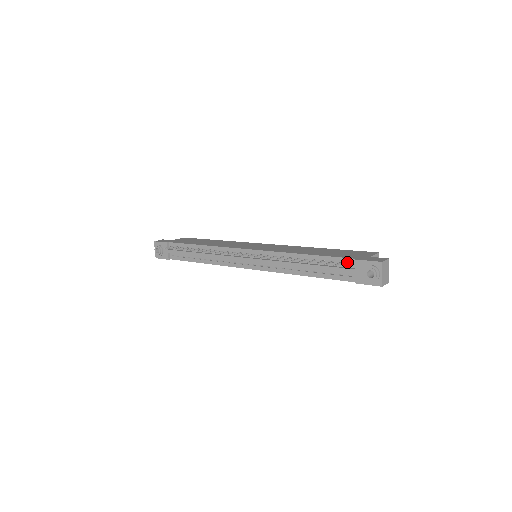
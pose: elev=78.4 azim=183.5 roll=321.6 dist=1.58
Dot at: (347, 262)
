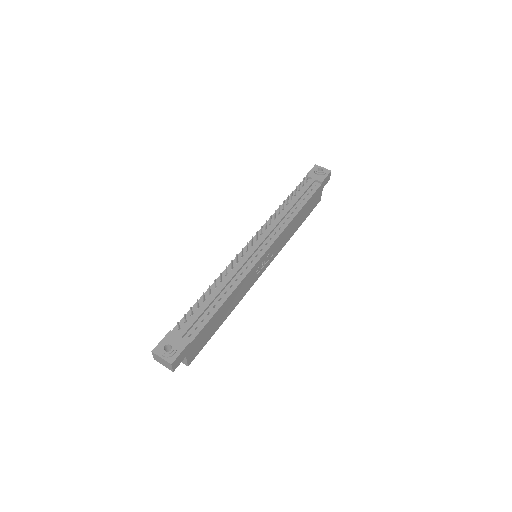
Dot at: (305, 183)
